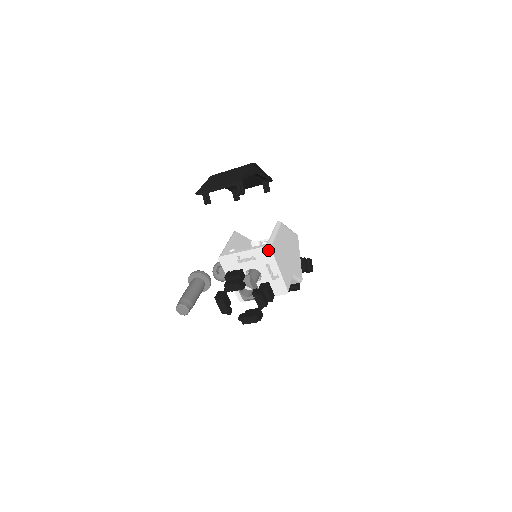
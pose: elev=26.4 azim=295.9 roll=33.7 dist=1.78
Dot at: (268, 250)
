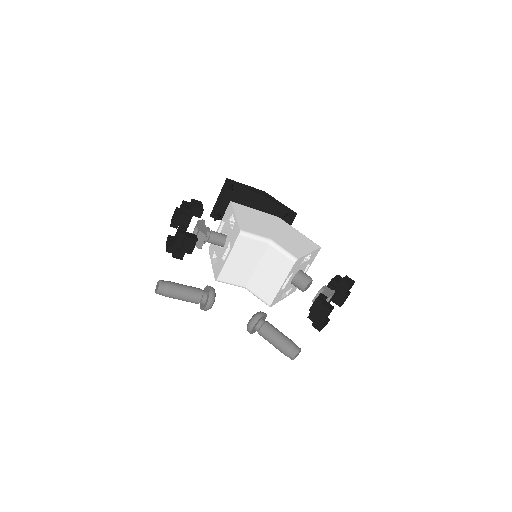
Dot at: (230, 205)
